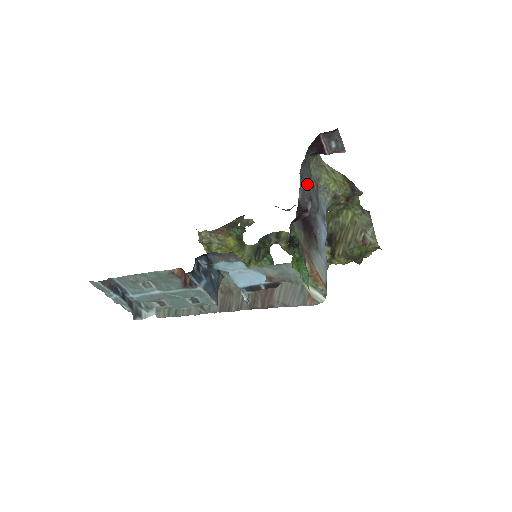
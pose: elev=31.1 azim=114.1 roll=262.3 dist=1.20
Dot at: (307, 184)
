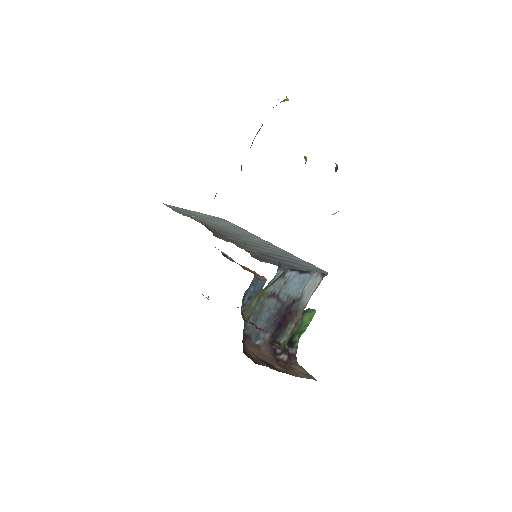
Dot at: (261, 322)
